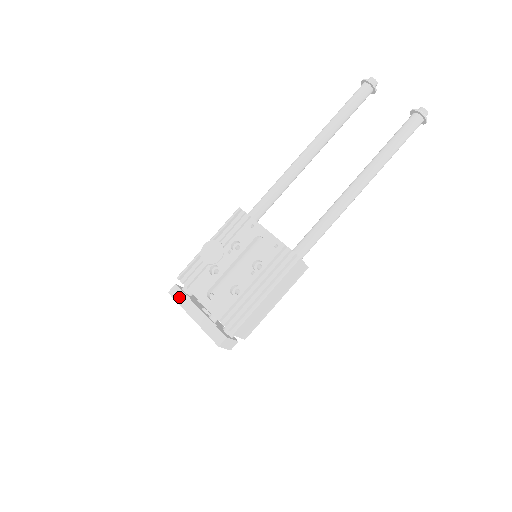
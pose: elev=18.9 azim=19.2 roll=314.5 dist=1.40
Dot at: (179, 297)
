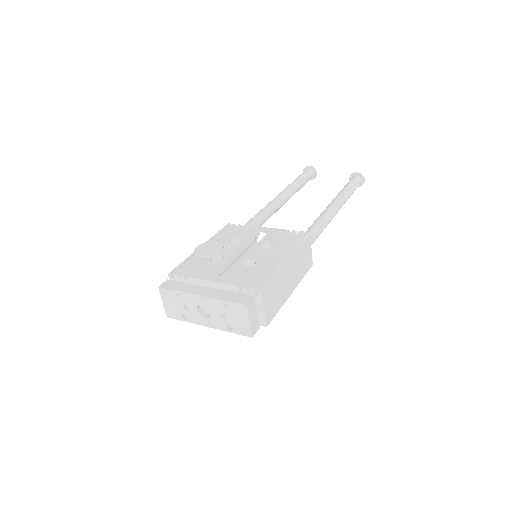
Dot at: (176, 286)
